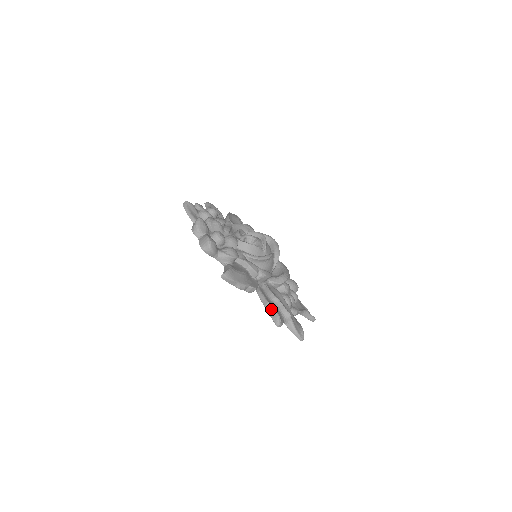
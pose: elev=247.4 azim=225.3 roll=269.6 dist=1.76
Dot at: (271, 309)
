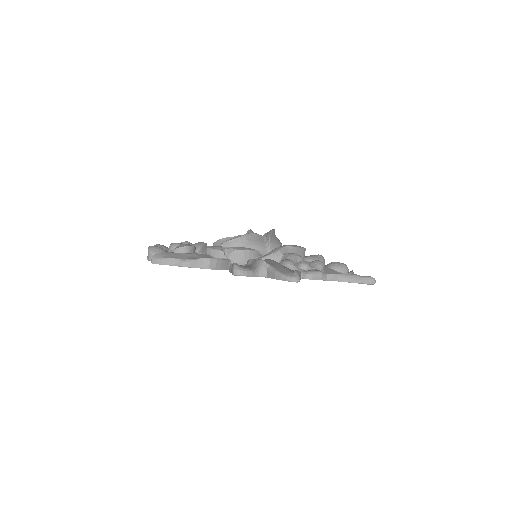
Dot at: occluded
